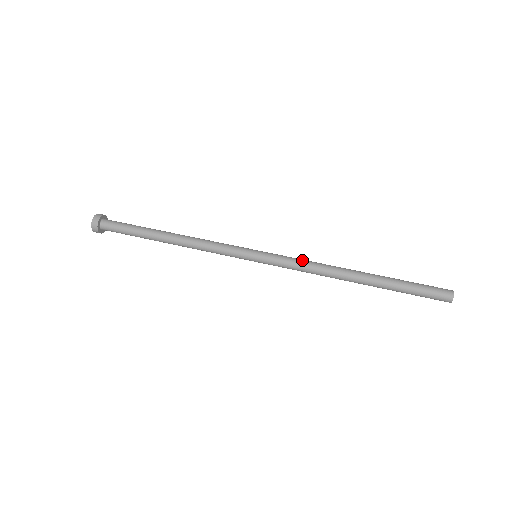
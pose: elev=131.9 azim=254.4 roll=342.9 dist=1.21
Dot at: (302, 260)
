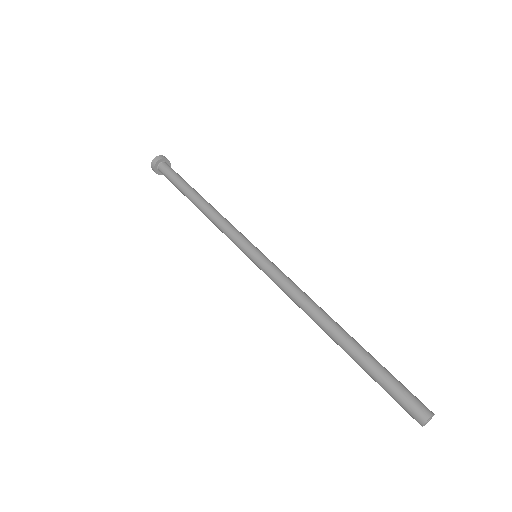
Dot at: (289, 284)
